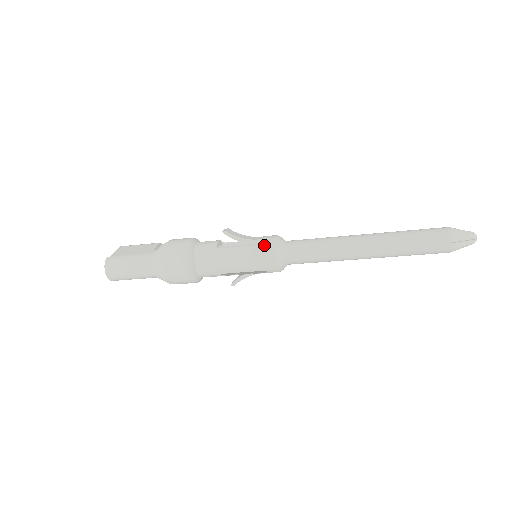
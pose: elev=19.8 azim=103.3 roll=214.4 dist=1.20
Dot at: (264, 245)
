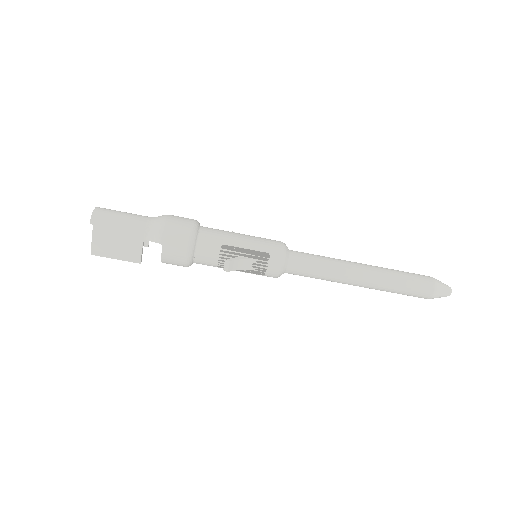
Dot at: occluded
